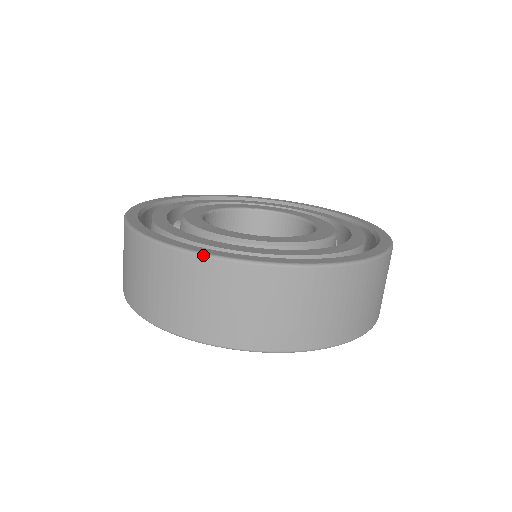
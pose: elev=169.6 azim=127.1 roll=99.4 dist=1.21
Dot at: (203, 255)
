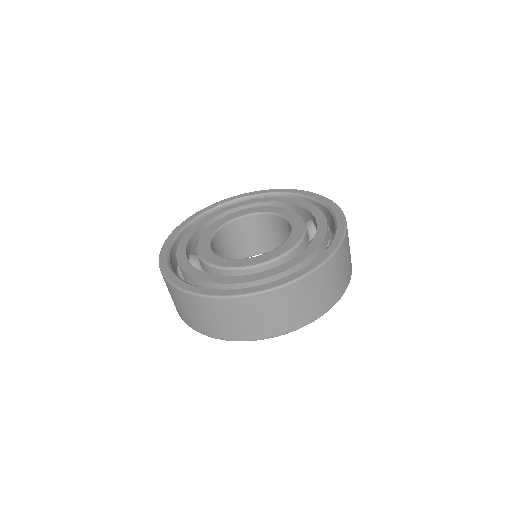
Dot at: (198, 295)
